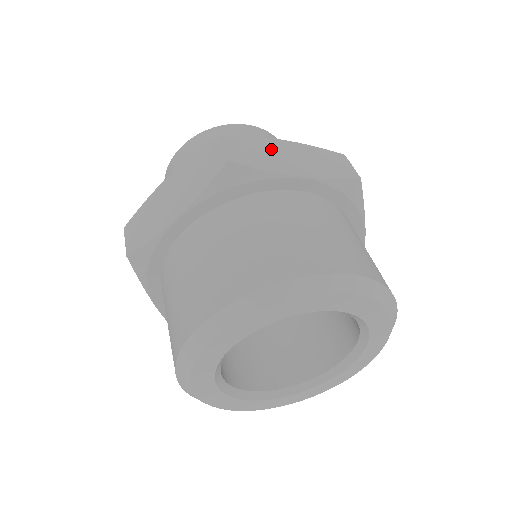
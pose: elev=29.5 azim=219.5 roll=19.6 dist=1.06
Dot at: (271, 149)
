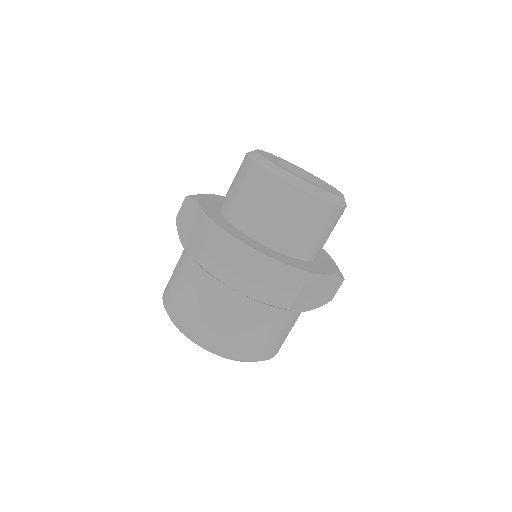
Dot at: (317, 289)
